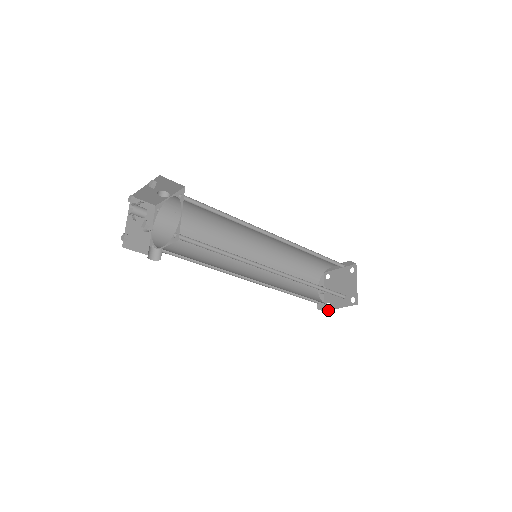
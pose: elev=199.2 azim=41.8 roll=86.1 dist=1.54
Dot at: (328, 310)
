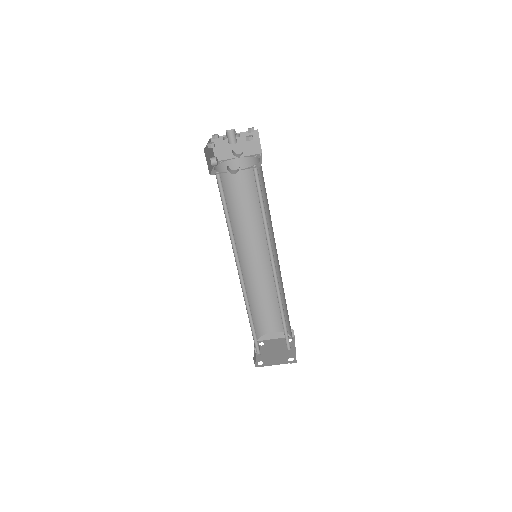
Dot at: (261, 366)
